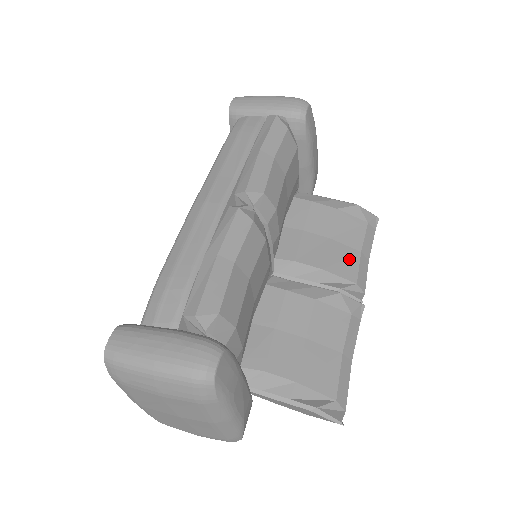
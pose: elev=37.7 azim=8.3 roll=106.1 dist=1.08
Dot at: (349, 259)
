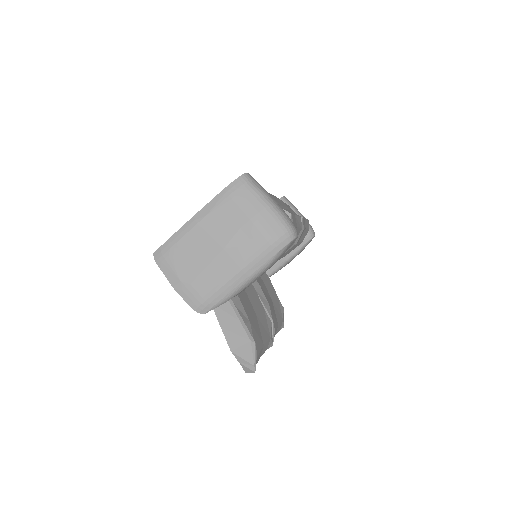
Dot at: (275, 319)
